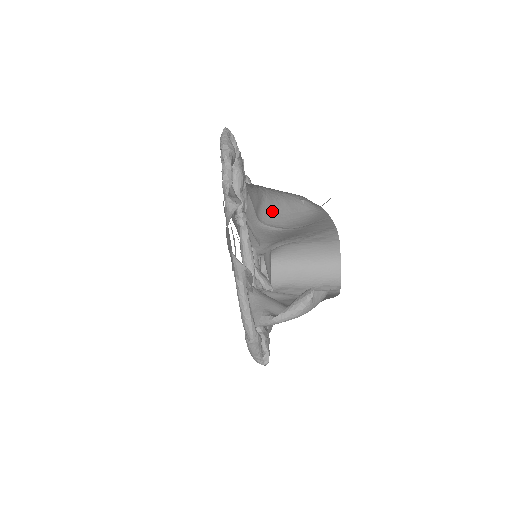
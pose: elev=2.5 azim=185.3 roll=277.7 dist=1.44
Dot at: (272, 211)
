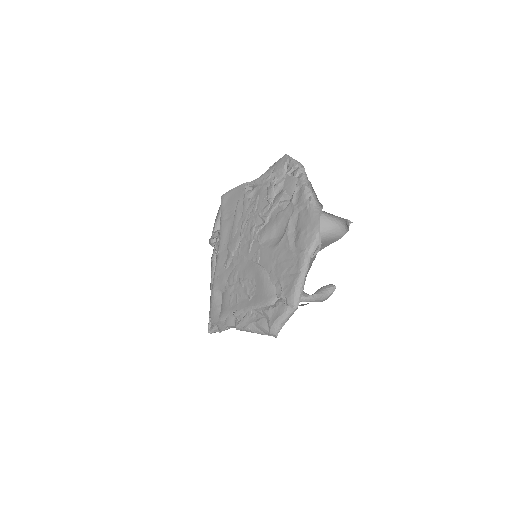
Dot at: occluded
